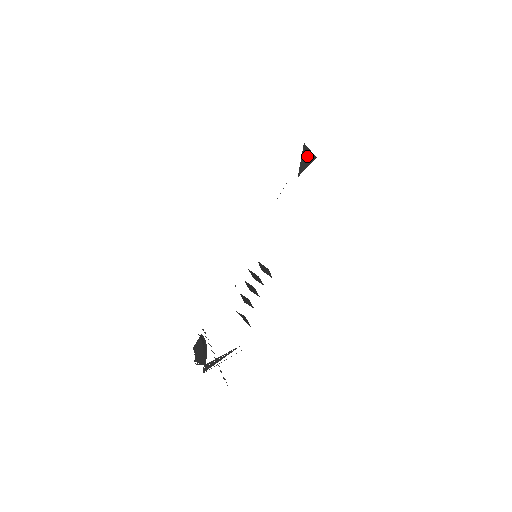
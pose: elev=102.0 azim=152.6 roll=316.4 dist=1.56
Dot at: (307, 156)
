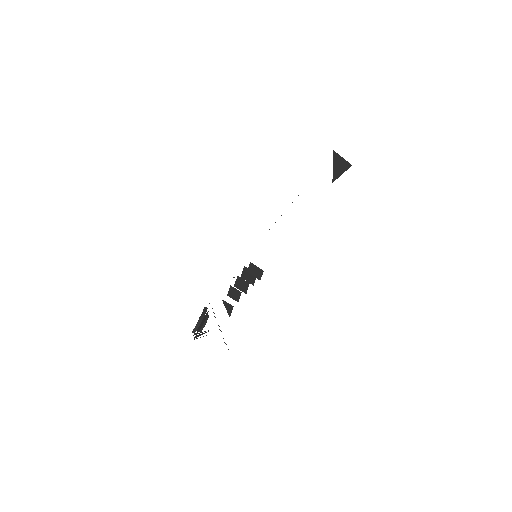
Dot at: (340, 163)
